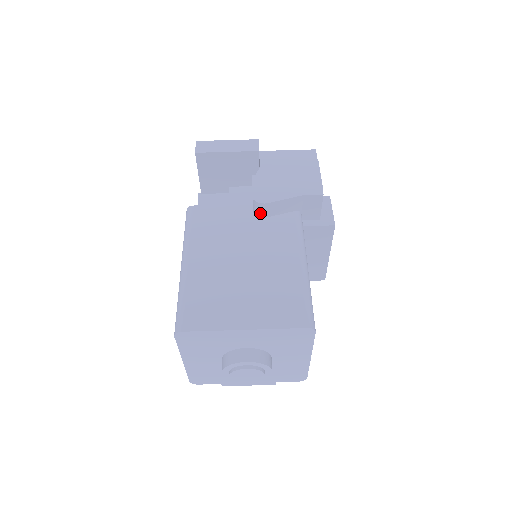
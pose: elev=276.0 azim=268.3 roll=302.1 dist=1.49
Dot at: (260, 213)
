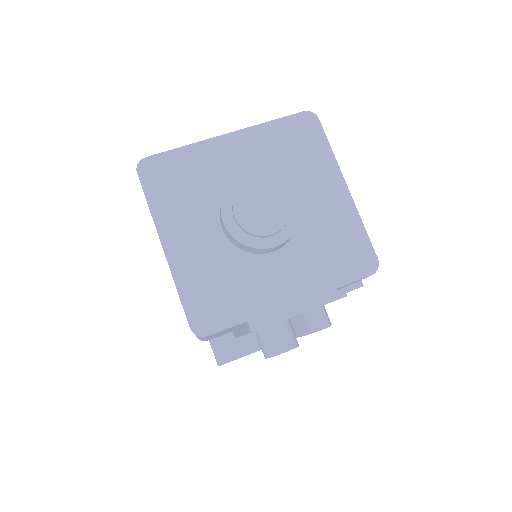
Dot at: occluded
